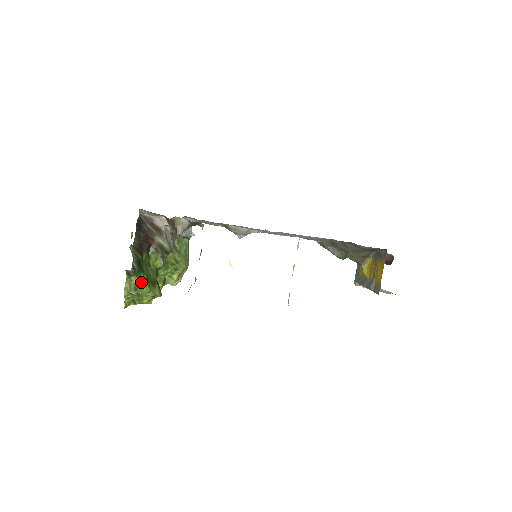
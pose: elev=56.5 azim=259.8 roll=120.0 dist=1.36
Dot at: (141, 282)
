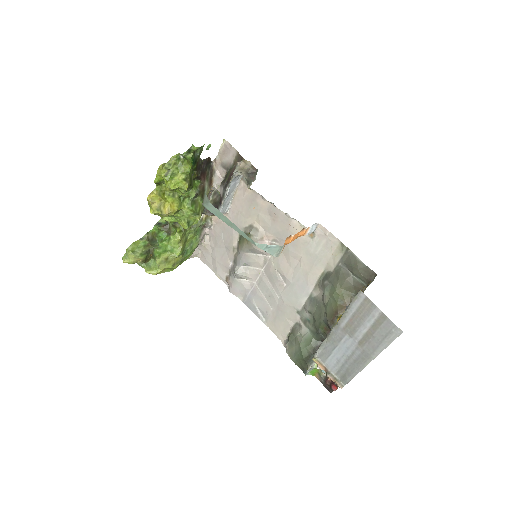
Dot at: (190, 163)
